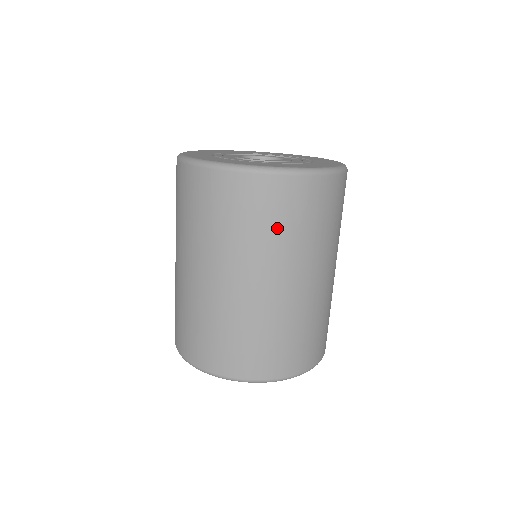
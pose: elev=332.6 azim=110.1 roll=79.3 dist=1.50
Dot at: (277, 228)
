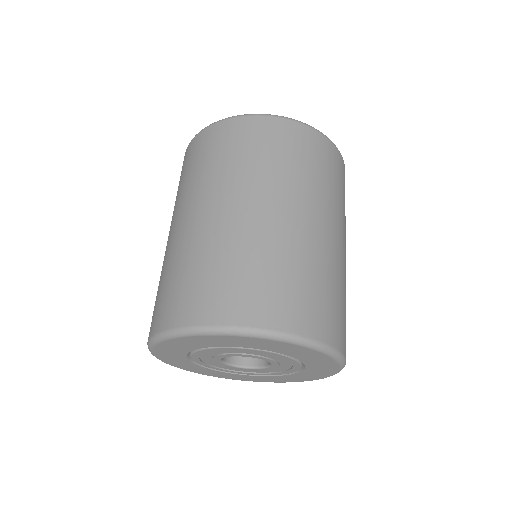
Dot at: (302, 165)
